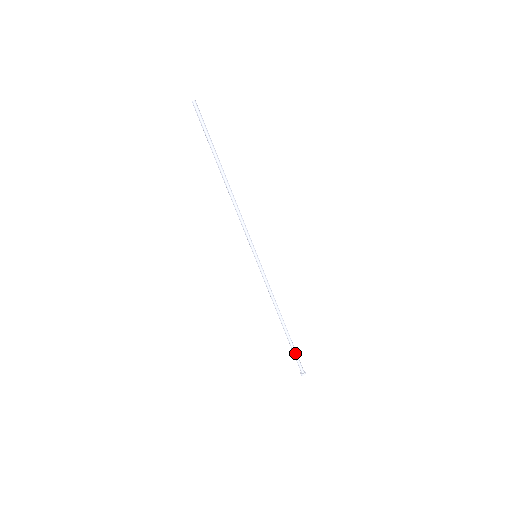
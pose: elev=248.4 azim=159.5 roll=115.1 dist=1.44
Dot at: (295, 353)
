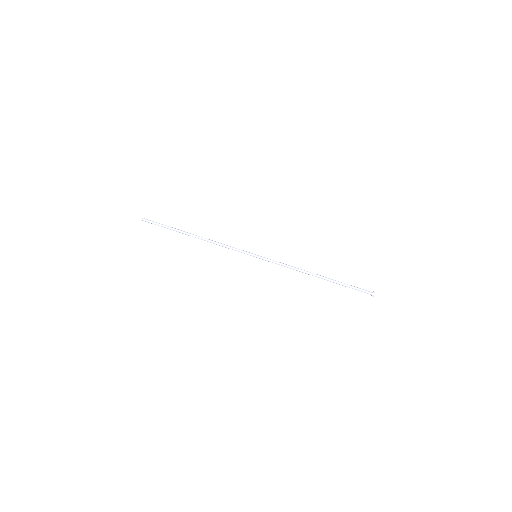
Dot at: (350, 286)
